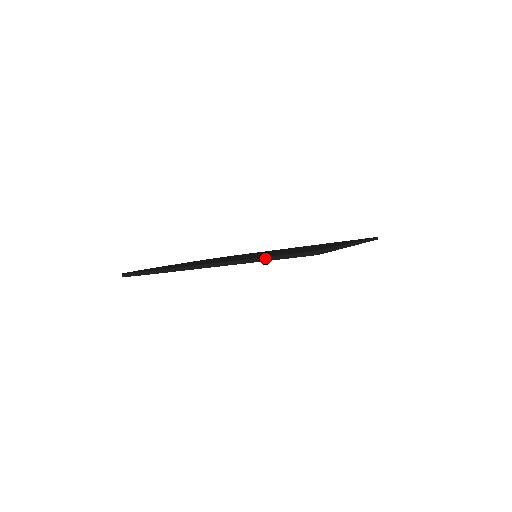
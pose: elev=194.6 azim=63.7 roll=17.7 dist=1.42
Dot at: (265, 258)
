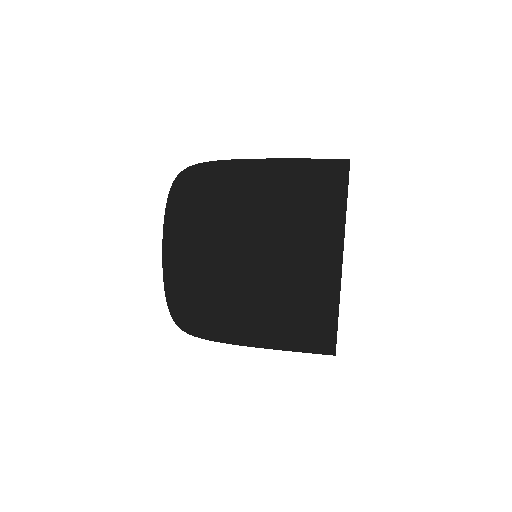
Dot at: (302, 352)
